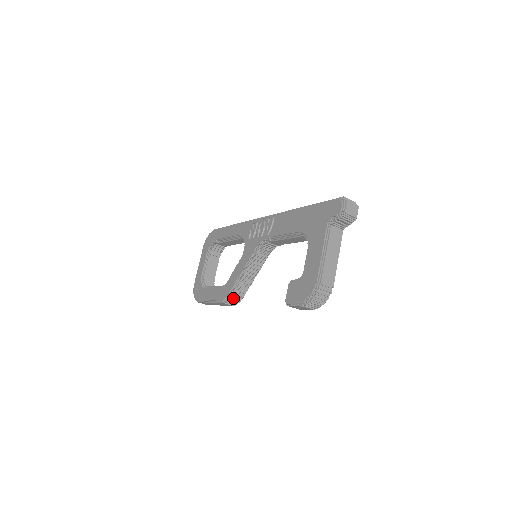
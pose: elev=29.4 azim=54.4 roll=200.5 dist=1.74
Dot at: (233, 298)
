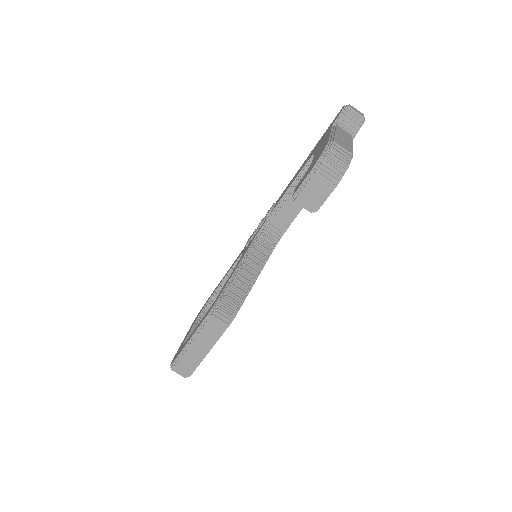
Dot at: (225, 304)
